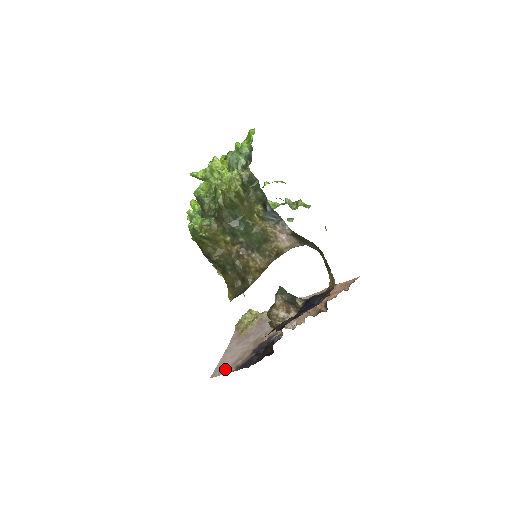
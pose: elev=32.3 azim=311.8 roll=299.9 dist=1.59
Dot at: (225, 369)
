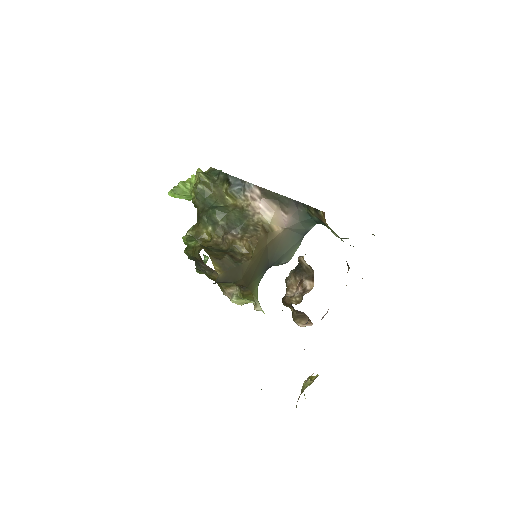
Dot at: occluded
